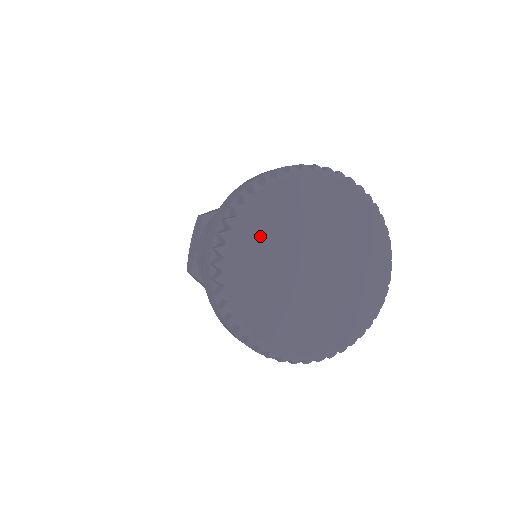
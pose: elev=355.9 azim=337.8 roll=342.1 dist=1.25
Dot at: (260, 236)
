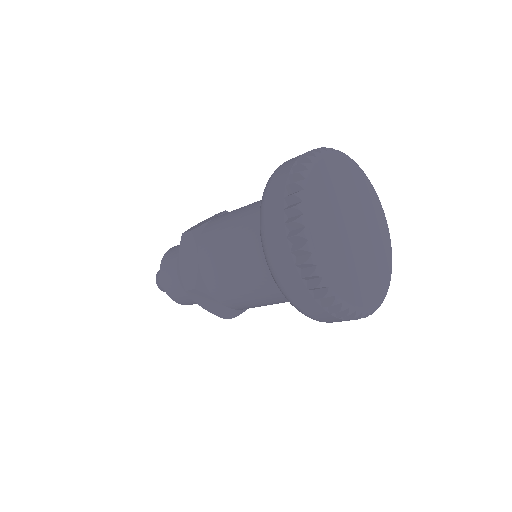
Dot at: (320, 206)
